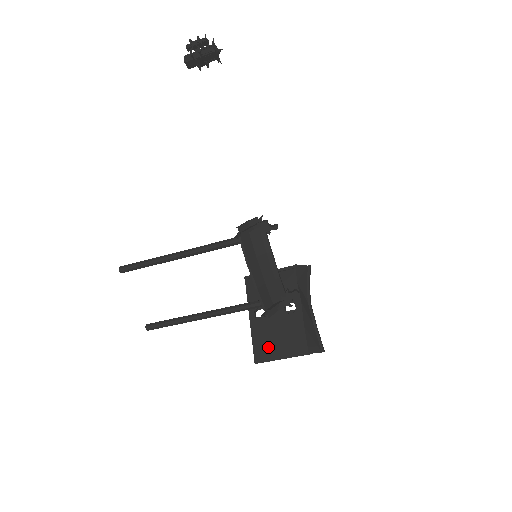
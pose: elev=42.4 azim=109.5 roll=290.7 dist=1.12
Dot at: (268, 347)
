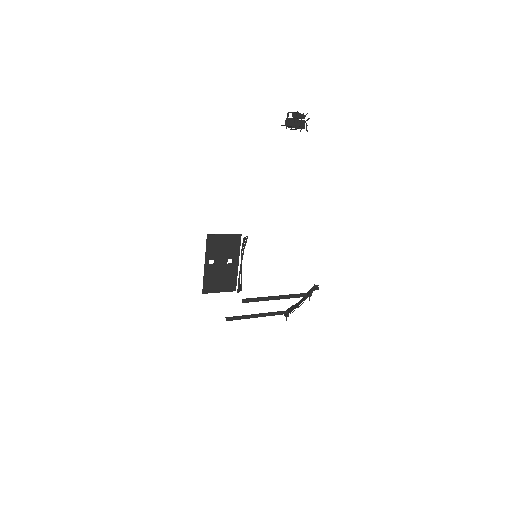
Dot at: (212, 284)
